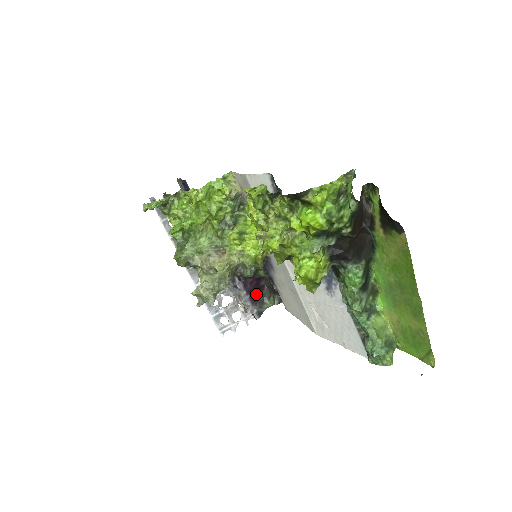
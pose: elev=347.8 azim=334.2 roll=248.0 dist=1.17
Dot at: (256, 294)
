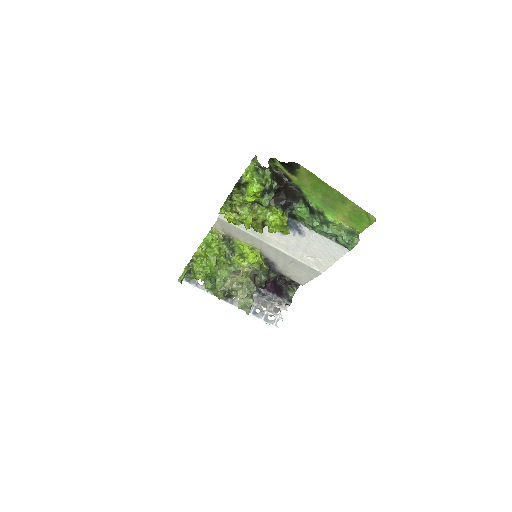
Dot at: (279, 291)
